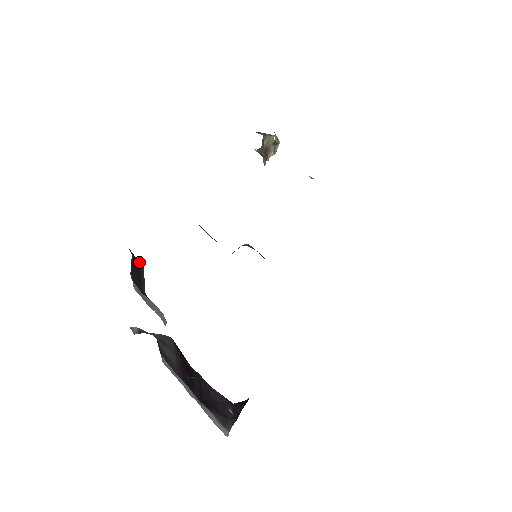
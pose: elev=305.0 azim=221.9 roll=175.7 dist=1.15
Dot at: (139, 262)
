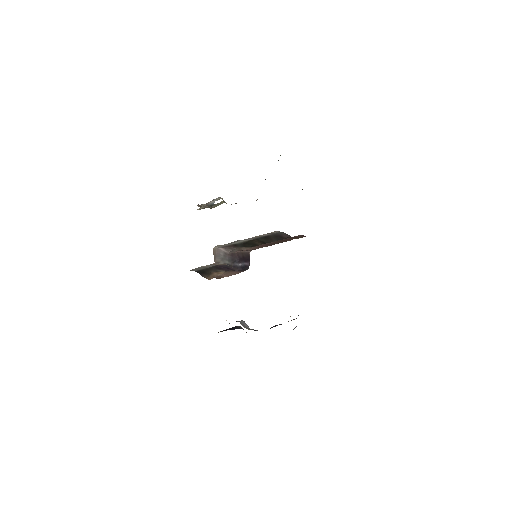
Dot at: occluded
